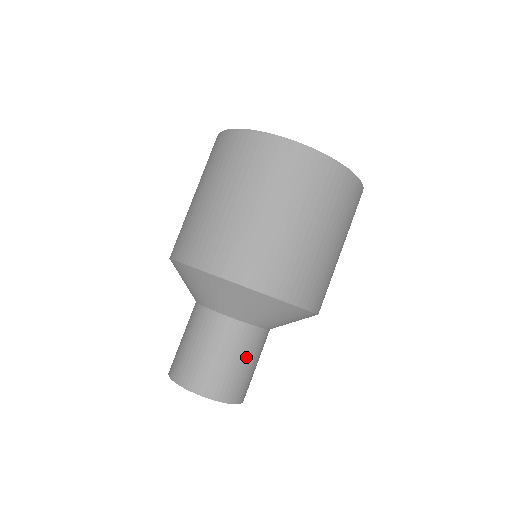
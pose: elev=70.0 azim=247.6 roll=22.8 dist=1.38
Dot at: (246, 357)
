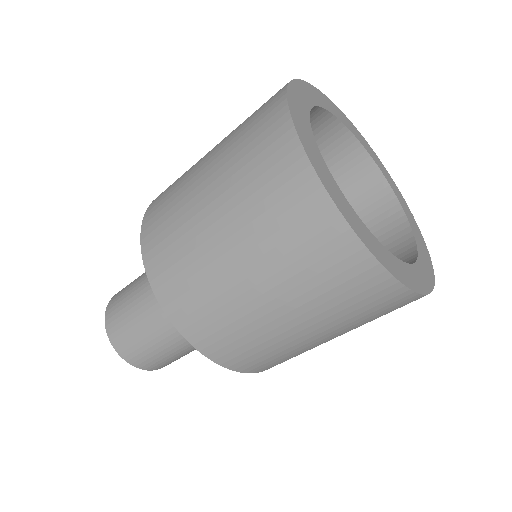
Dot at: (173, 349)
